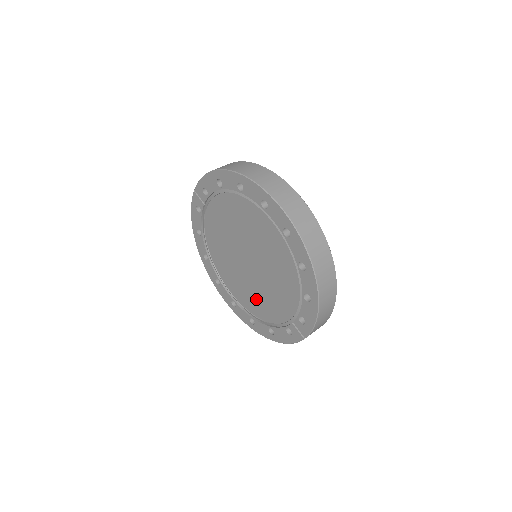
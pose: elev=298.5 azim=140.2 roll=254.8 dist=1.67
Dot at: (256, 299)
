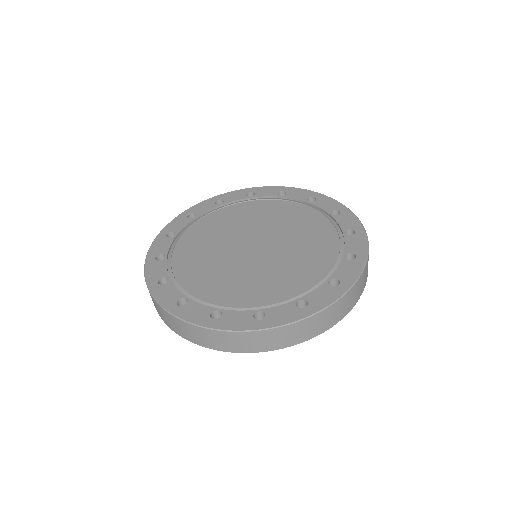
Dot at: (268, 281)
